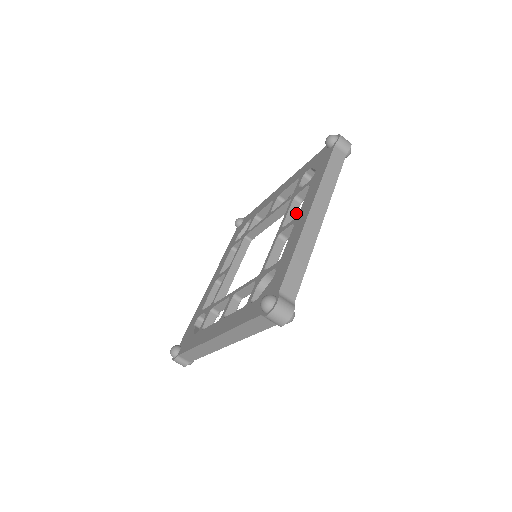
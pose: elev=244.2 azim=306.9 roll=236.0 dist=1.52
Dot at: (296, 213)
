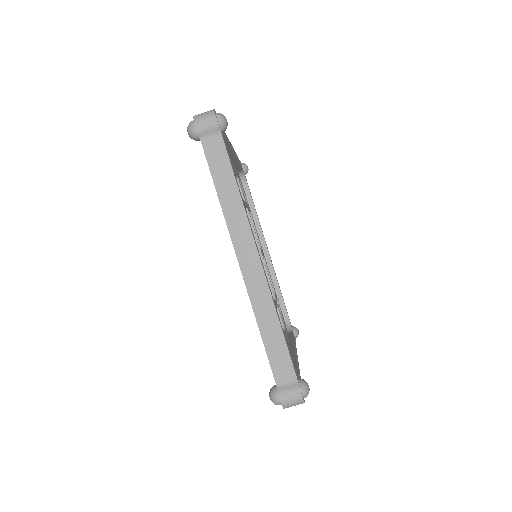
Dot at: occluded
